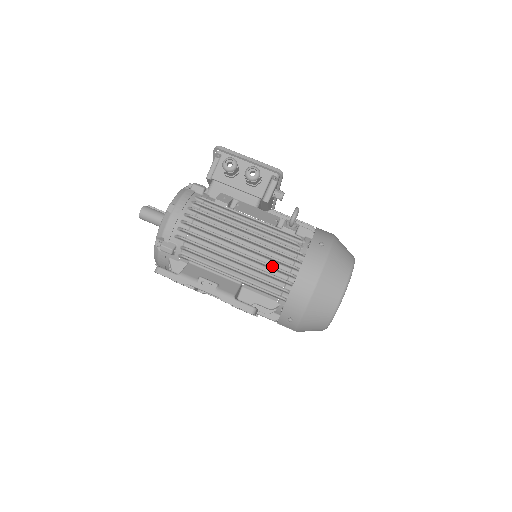
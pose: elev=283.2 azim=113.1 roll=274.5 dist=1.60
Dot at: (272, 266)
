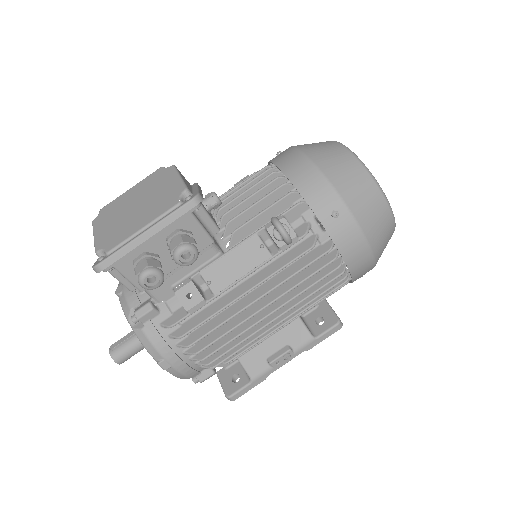
Dot at: (318, 290)
